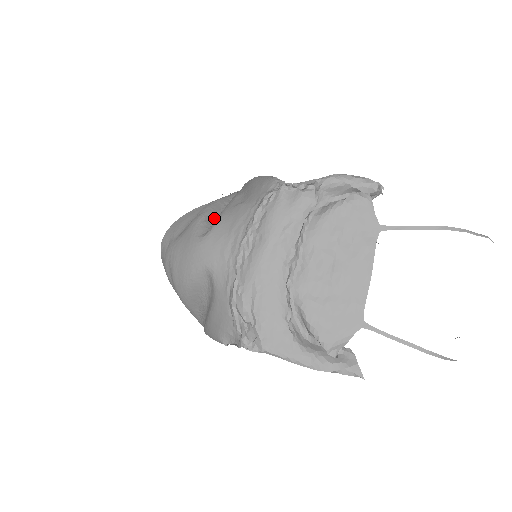
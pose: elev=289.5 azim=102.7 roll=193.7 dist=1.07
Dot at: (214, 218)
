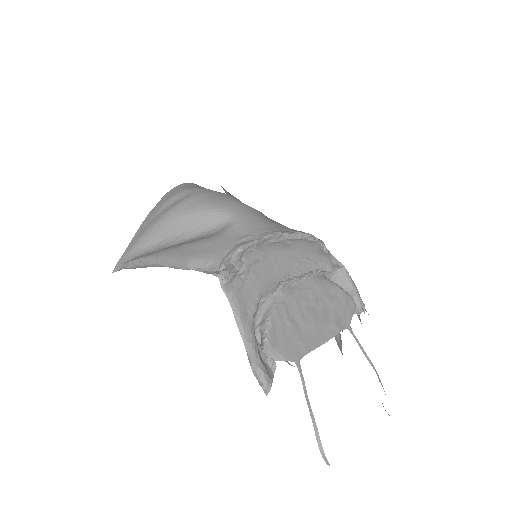
Dot at: occluded
